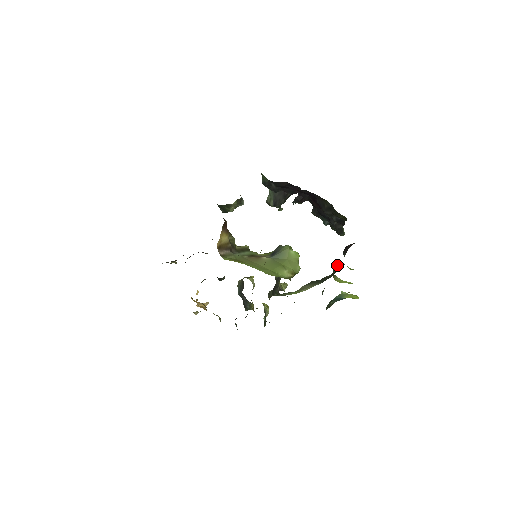
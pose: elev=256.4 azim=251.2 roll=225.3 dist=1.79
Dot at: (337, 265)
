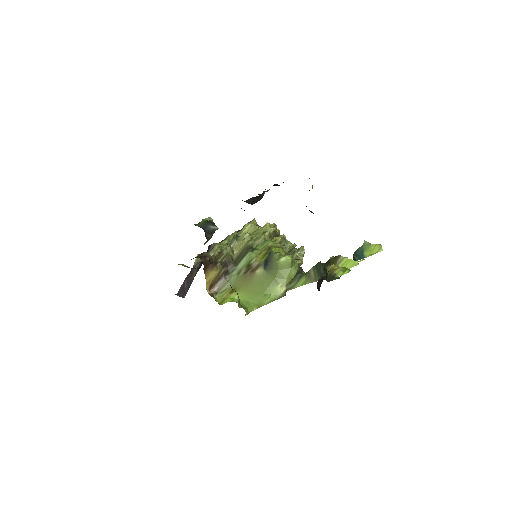
Dot at: (326, 272)
